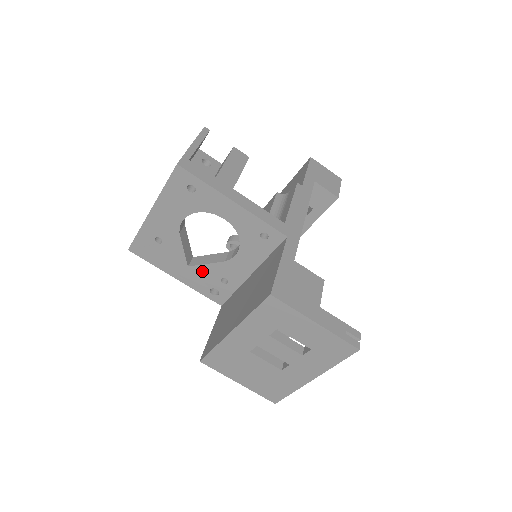
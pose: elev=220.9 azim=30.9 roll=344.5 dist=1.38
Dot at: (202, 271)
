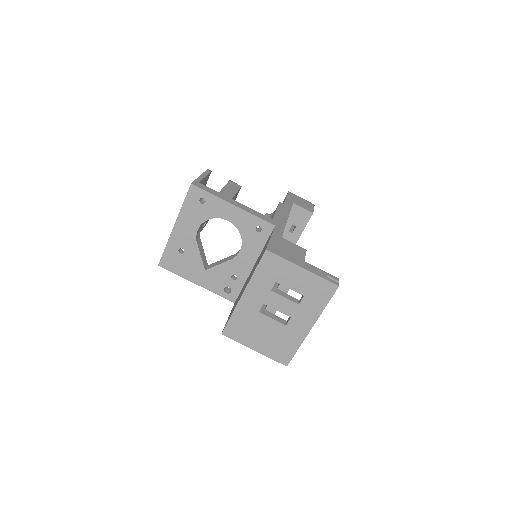
Dot at: (216, 272)
